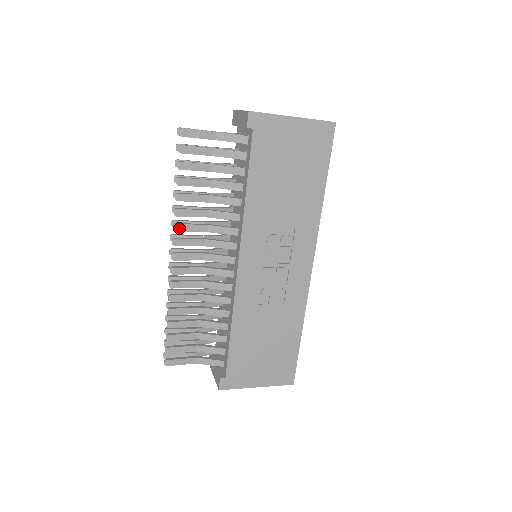
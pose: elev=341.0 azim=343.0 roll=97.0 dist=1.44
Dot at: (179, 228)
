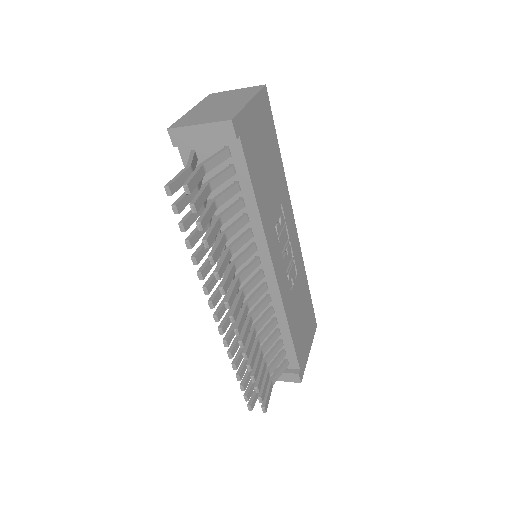
Dot at: (225, 288)
